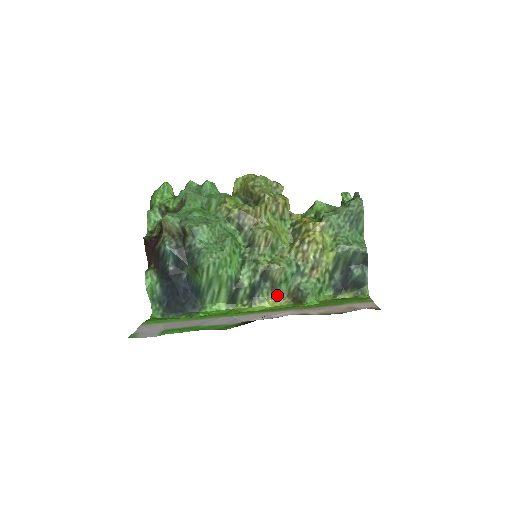
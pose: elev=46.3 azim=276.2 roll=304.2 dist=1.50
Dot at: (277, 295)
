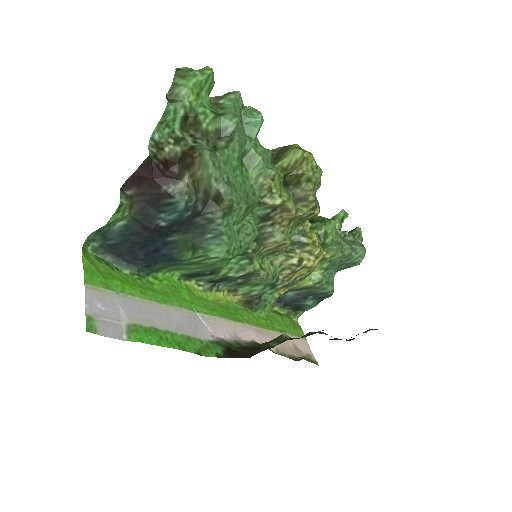
Dot at: (235, 289)
